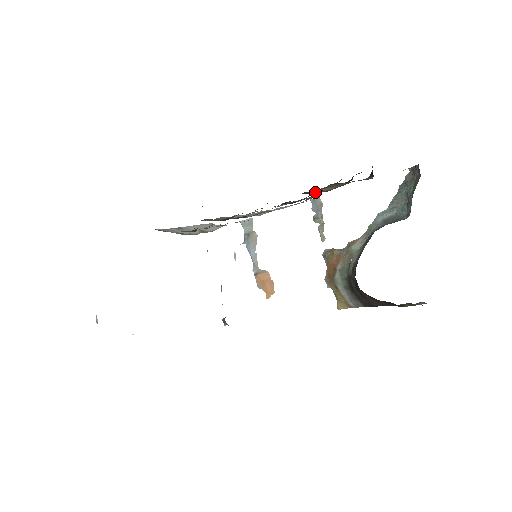
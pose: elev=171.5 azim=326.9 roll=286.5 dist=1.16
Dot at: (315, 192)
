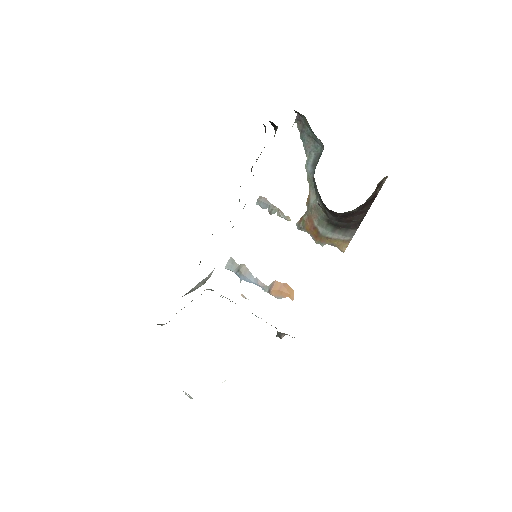
Dot at: occluded
